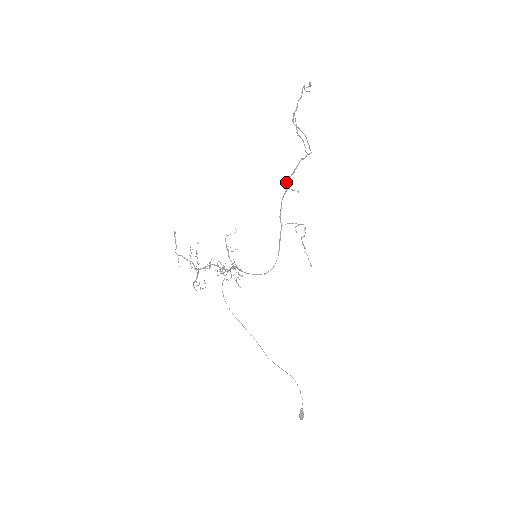
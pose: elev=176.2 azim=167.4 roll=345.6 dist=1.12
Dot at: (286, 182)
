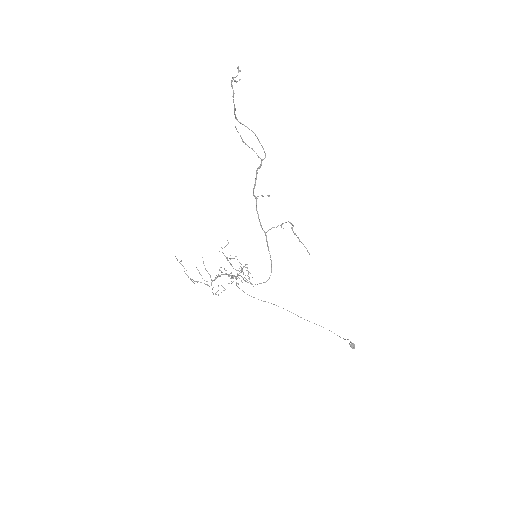
Dot at: occluded
